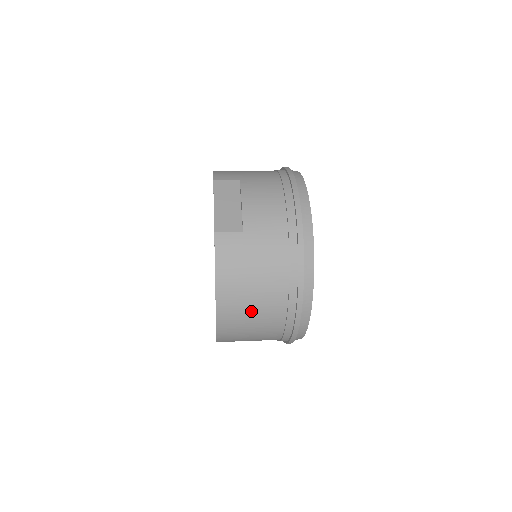
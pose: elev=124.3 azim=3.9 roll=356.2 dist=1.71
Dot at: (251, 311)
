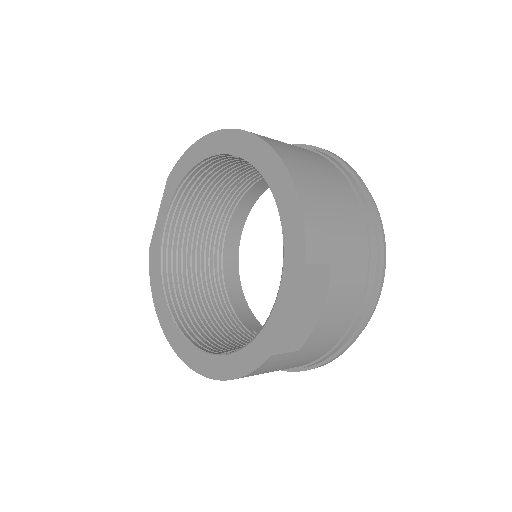
Dot at: occluded
